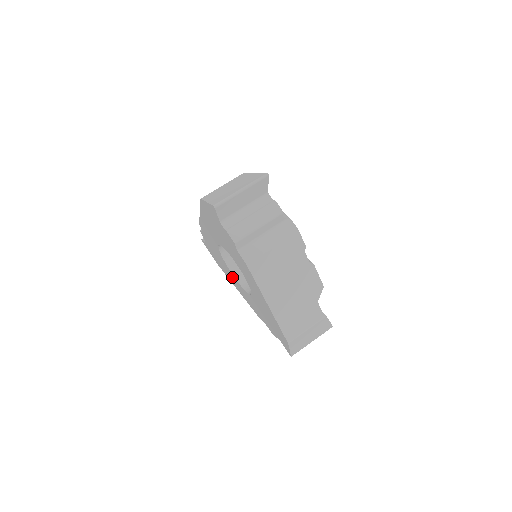
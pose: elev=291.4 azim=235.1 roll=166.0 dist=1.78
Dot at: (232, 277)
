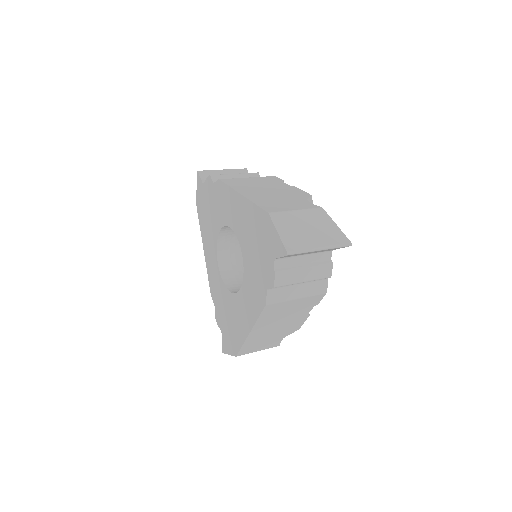
Dot at: (238, 308)
